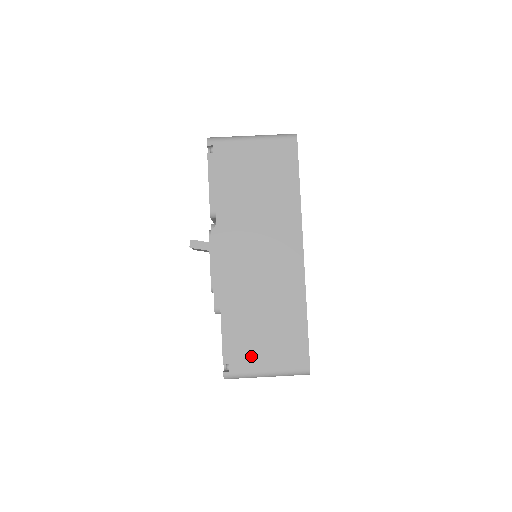
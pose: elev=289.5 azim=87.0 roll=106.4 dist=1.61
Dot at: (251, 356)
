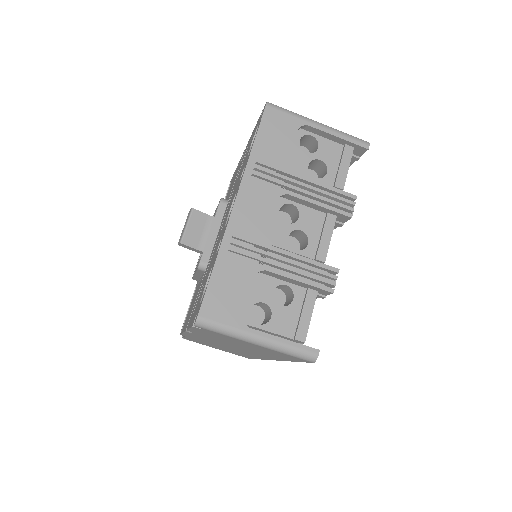
Dot at: occluded
